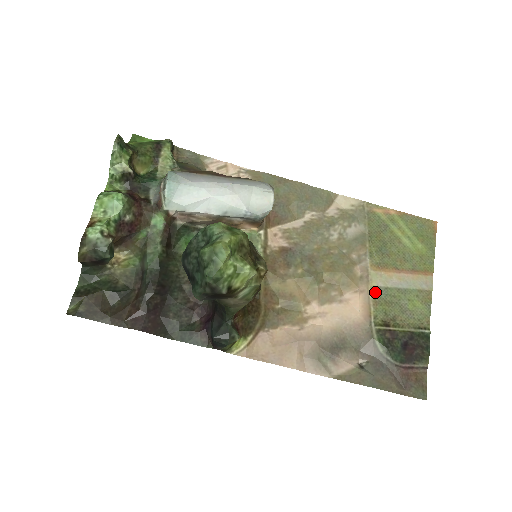
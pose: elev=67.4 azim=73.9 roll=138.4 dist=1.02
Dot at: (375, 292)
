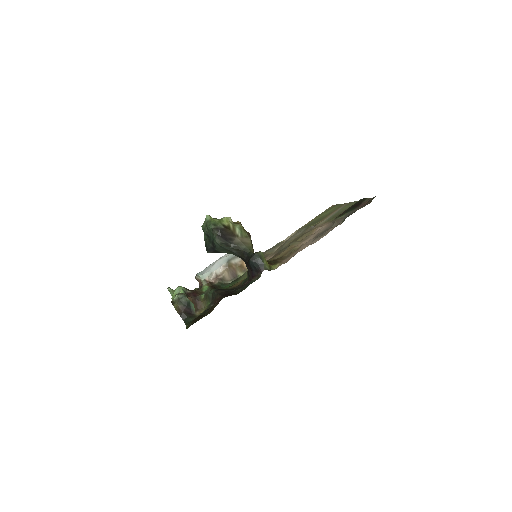
Dot at: (325, 222)
